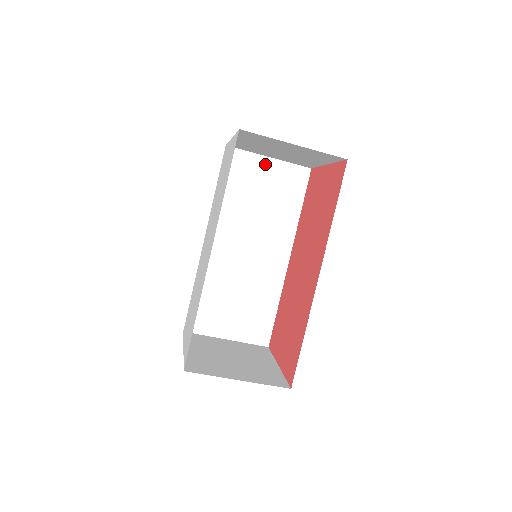
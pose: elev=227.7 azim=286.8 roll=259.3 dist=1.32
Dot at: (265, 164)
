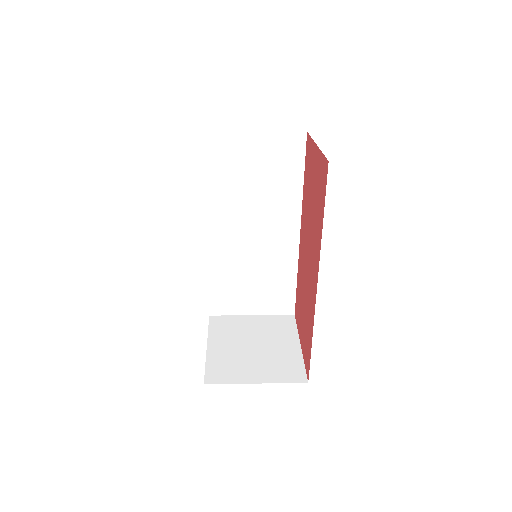
Dot at: (252, 140)
